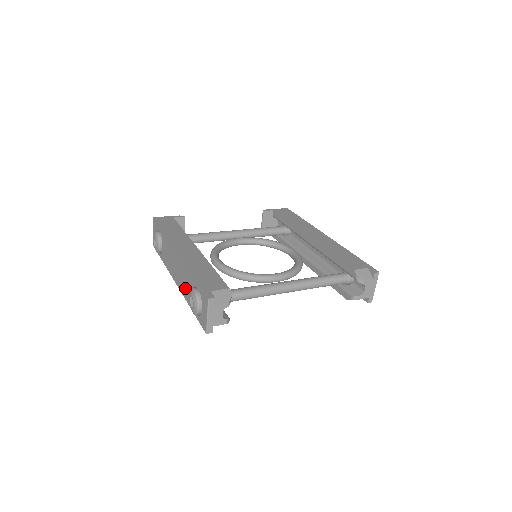
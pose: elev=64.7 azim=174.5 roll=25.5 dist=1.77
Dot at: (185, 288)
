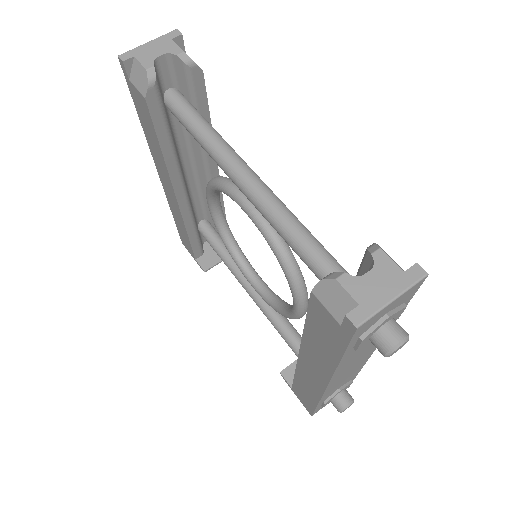
Dot at: occluded
